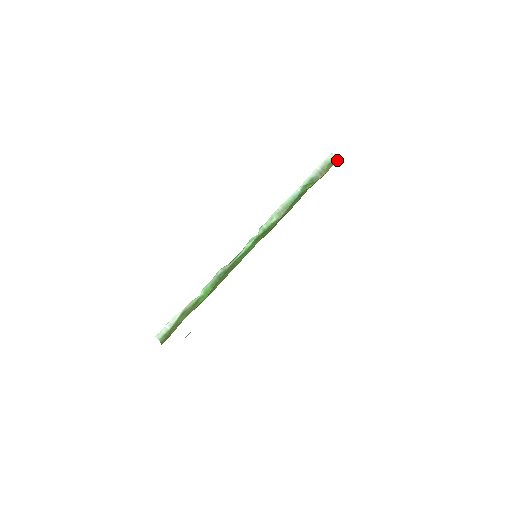
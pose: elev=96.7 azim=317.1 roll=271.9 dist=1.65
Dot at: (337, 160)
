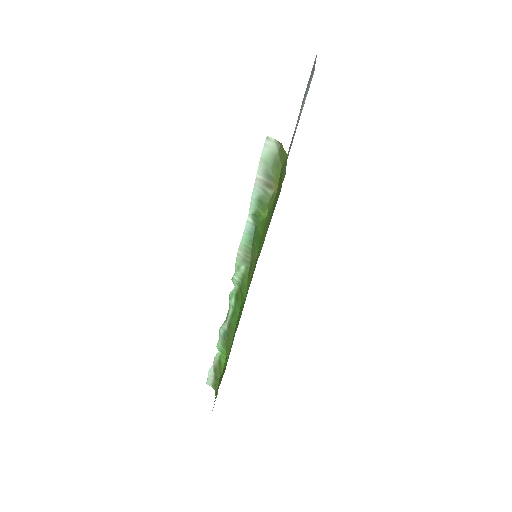
Dot at: (282, 162)
